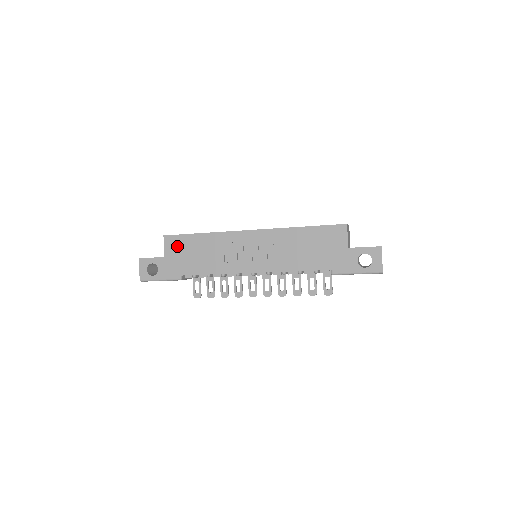
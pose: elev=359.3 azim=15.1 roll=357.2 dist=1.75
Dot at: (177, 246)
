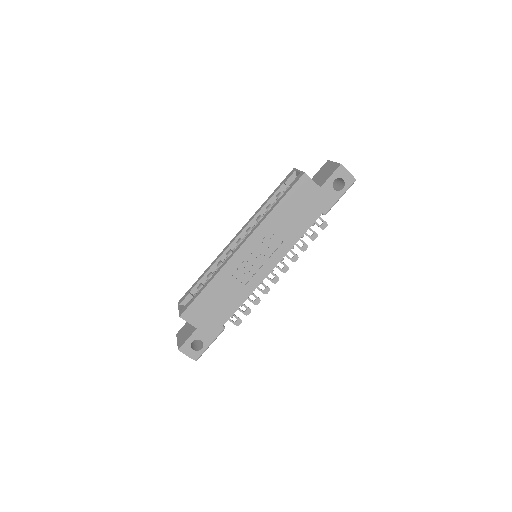
Dot at: (198, 312)
